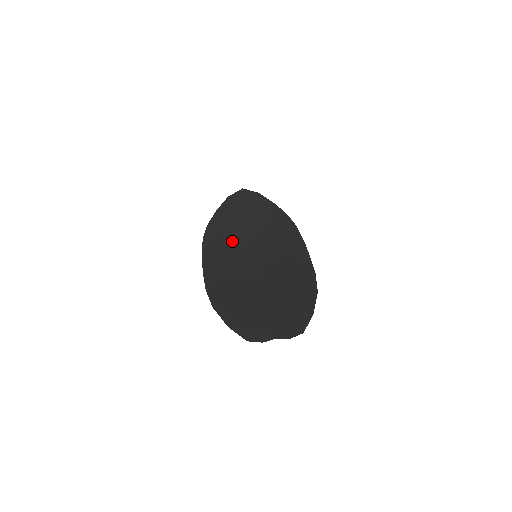
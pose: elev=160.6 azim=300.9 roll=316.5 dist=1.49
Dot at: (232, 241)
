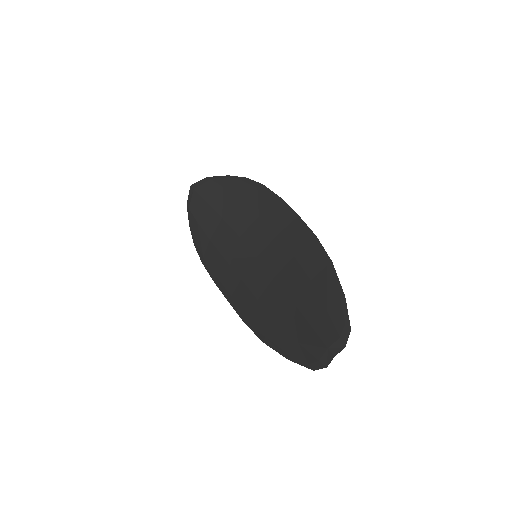
Dot at: (226, 252)
